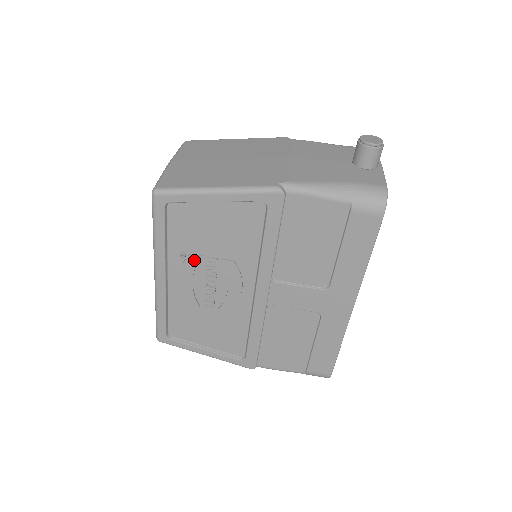
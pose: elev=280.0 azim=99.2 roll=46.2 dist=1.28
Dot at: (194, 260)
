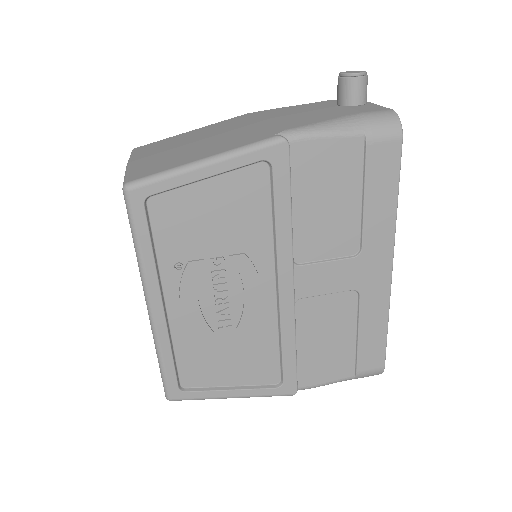
Dot at: (195, 268)
